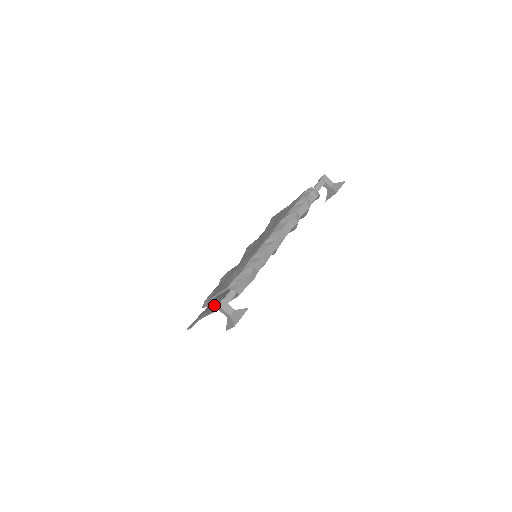
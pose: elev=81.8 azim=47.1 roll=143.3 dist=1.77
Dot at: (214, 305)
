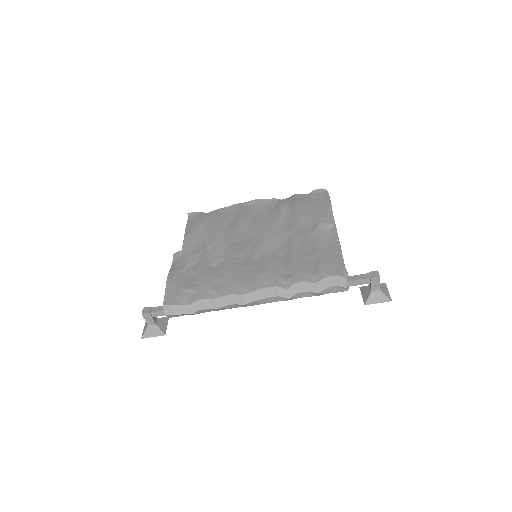
Dot at: (196, 248)
